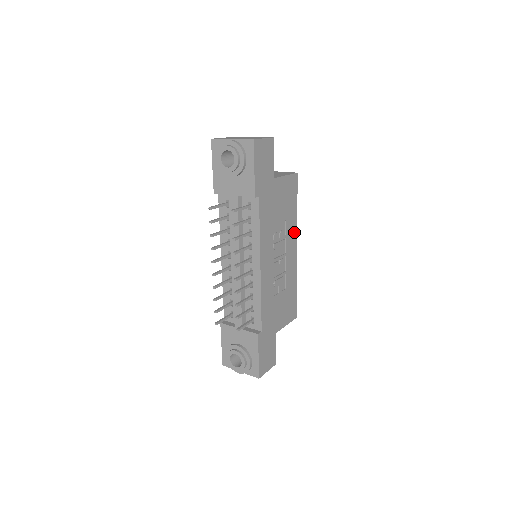
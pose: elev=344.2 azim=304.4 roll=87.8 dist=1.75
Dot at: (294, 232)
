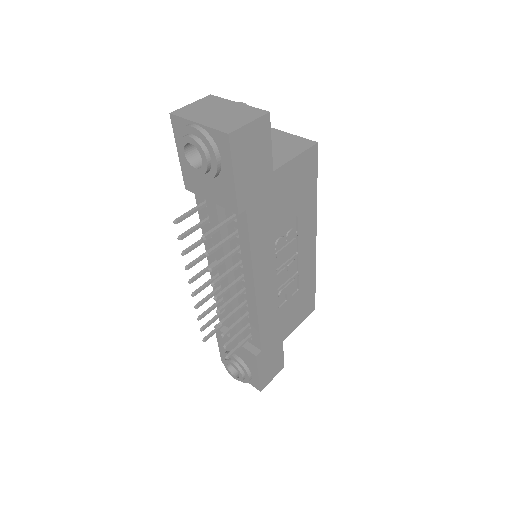
Dot at: (311, 222)
